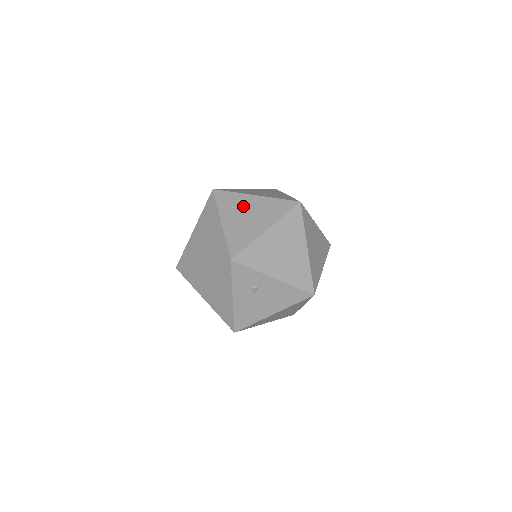
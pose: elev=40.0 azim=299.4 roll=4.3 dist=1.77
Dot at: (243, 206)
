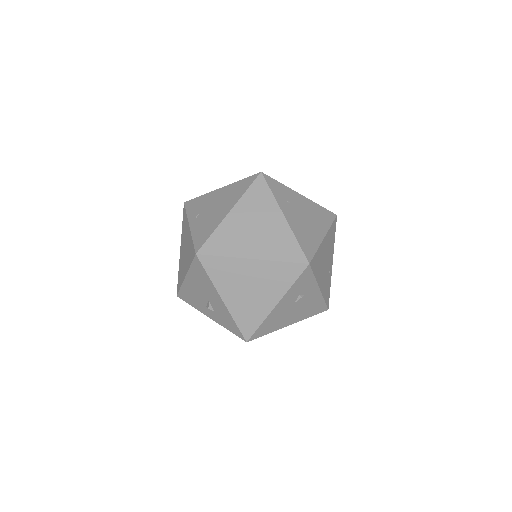
Dot at: (296, 203)
